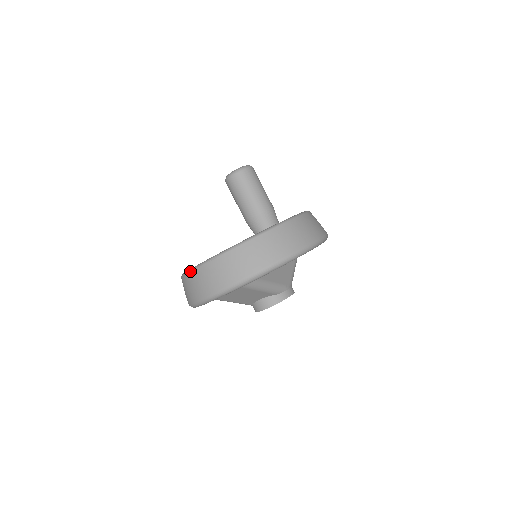
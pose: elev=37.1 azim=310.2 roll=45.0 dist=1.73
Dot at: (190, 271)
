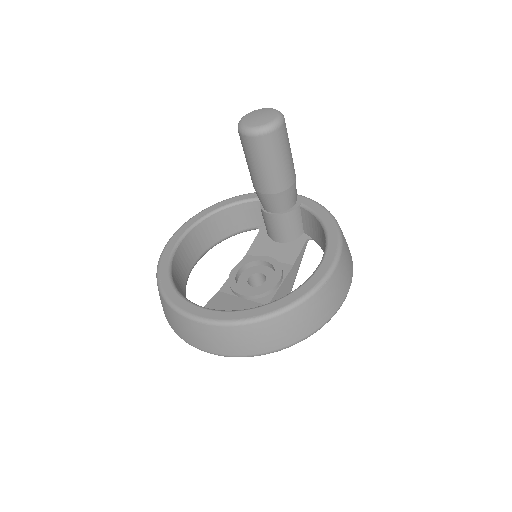
Dot at: (170, 307)
